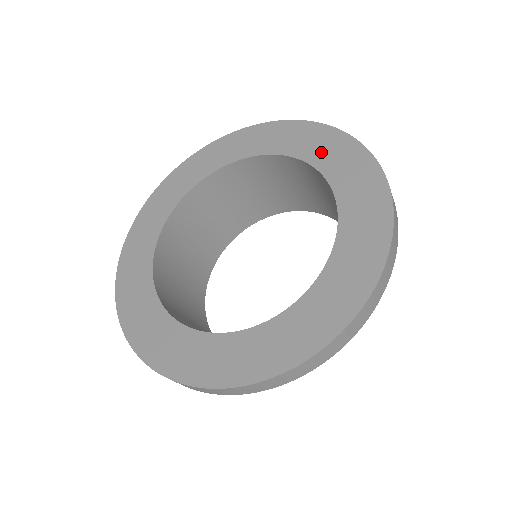
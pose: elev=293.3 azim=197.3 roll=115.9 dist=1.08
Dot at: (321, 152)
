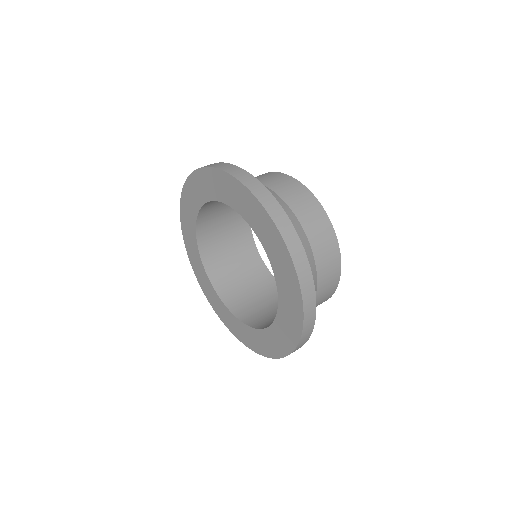
Dot at: (198, 195)
